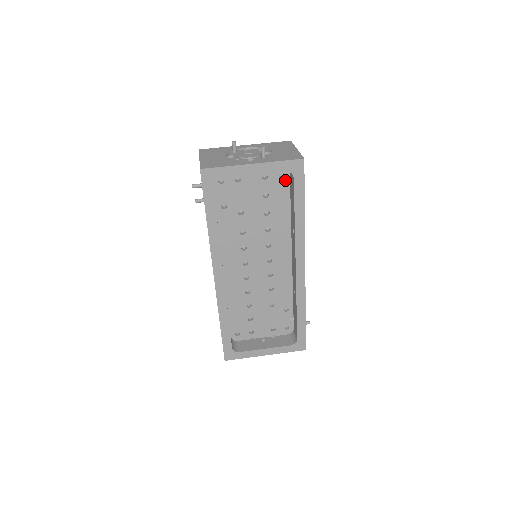
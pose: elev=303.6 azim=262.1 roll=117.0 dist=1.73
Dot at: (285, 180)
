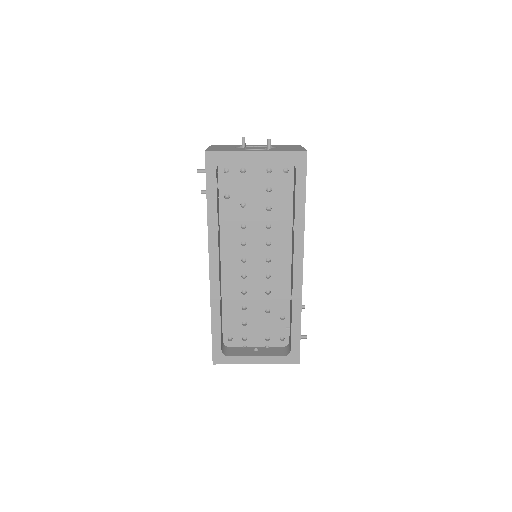
Dot at: (289, 176)
